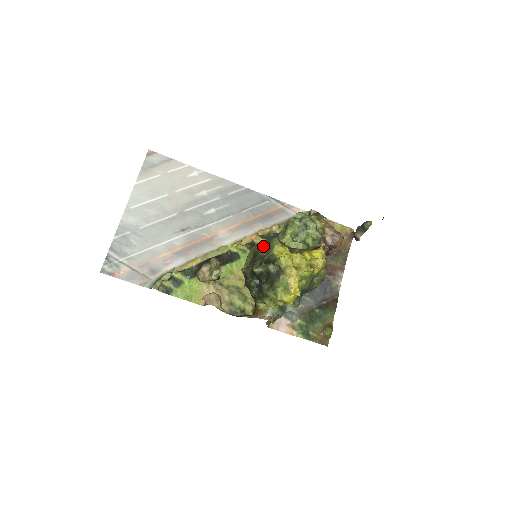
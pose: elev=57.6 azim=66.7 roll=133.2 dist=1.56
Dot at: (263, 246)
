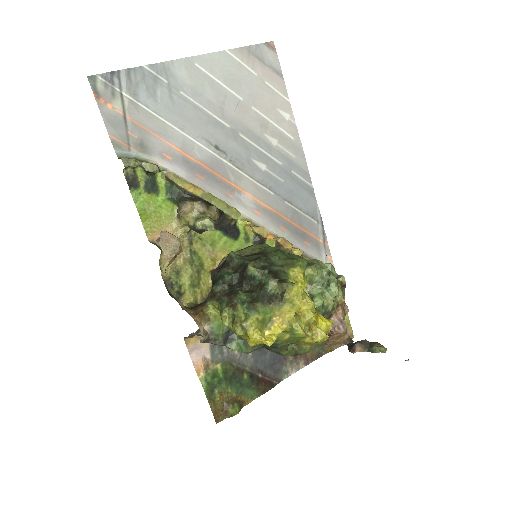
Dot at: (283, 253)
